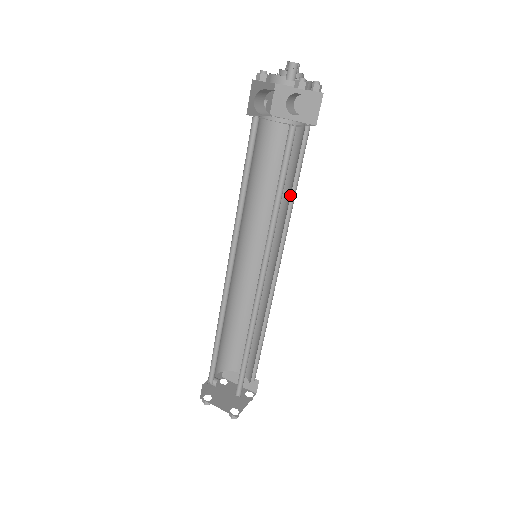
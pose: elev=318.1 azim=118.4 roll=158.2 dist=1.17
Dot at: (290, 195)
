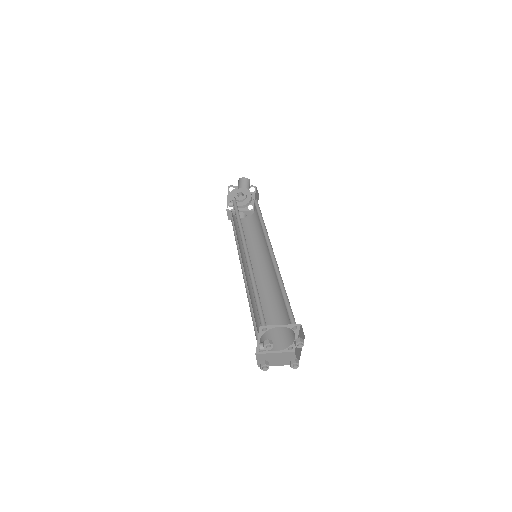
Dot at: (260, 234)
